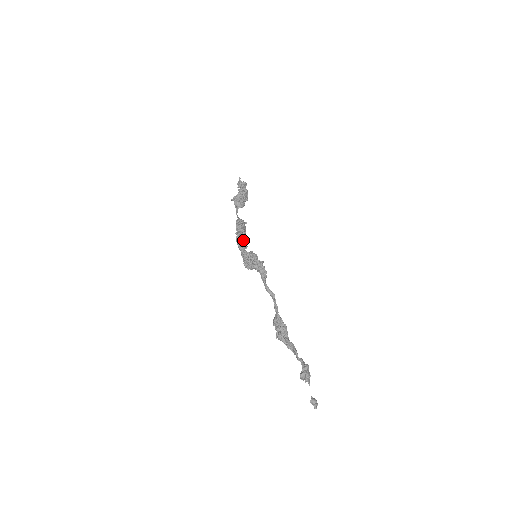
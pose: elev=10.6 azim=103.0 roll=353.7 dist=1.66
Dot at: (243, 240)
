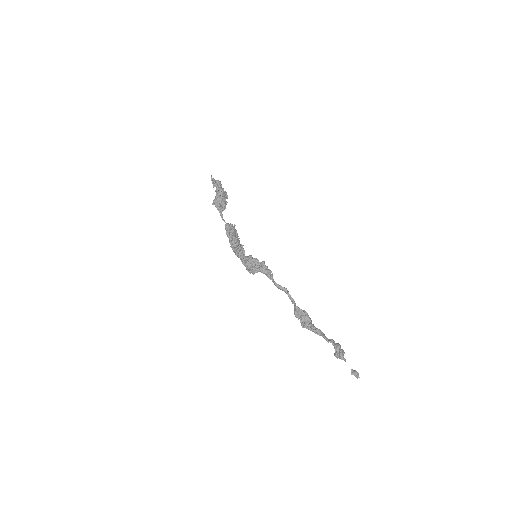
Dot at: (238, 248)
